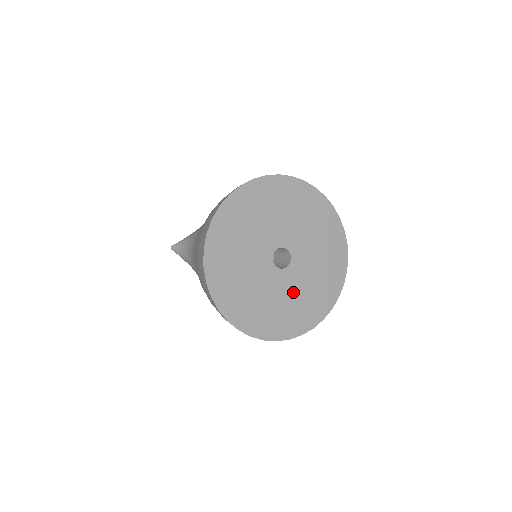
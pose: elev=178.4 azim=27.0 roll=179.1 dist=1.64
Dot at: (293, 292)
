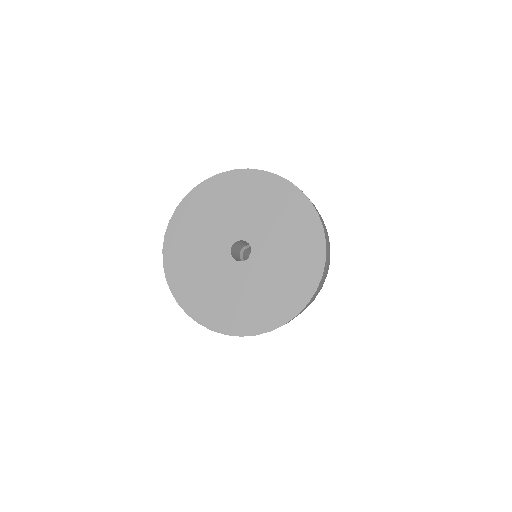
Dot at: (267, 277)
